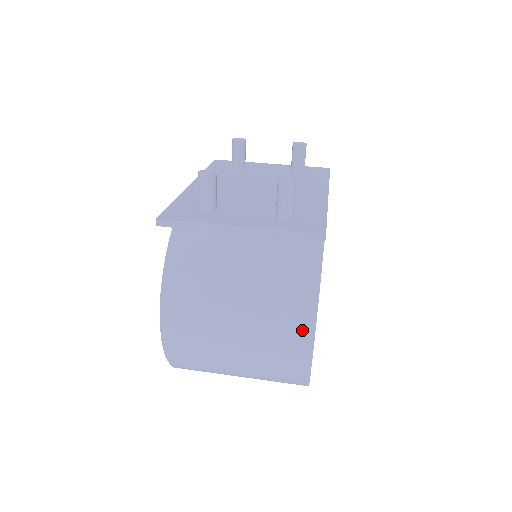
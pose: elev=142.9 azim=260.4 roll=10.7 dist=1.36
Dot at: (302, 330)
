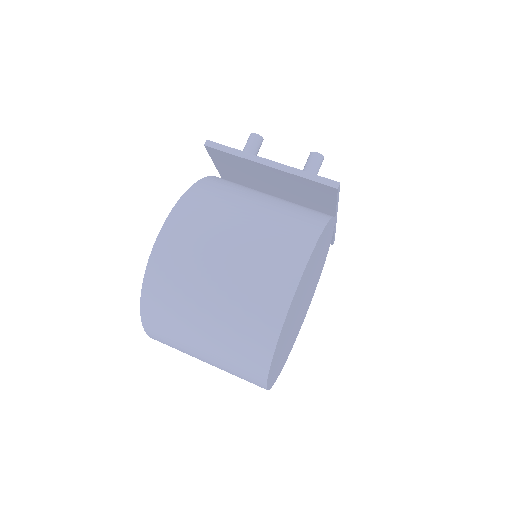
Dot at: (293, 263)
